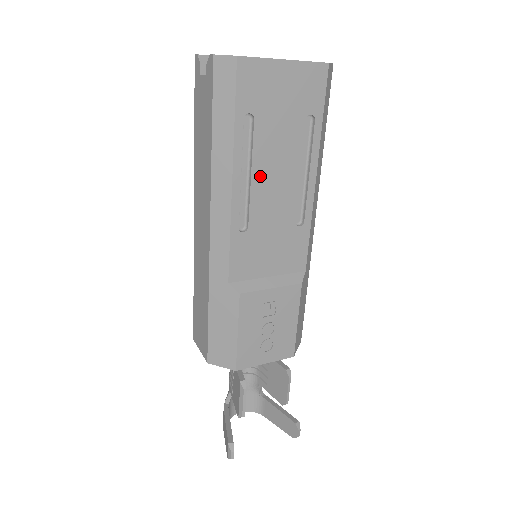
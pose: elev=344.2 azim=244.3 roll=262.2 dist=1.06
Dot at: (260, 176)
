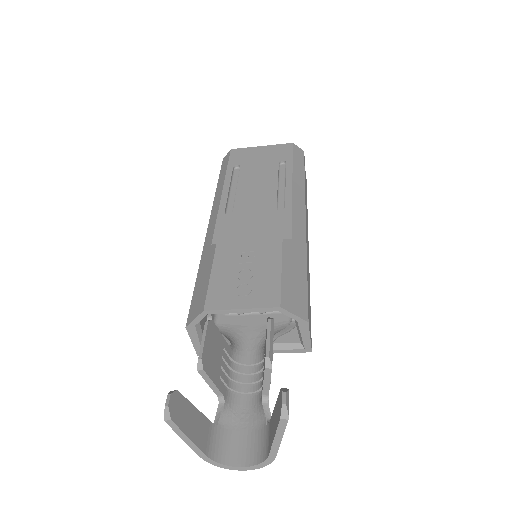
Dot at: (244, 188)
